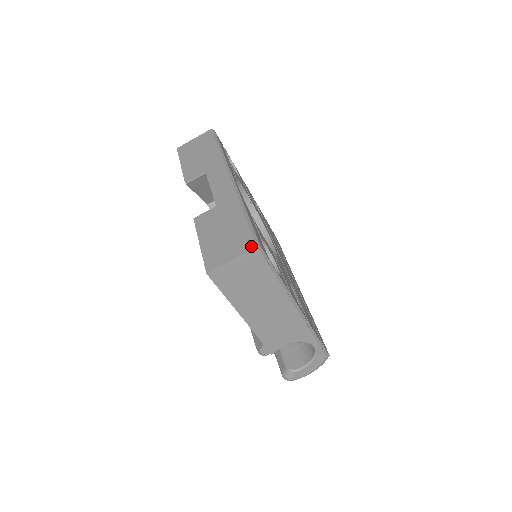
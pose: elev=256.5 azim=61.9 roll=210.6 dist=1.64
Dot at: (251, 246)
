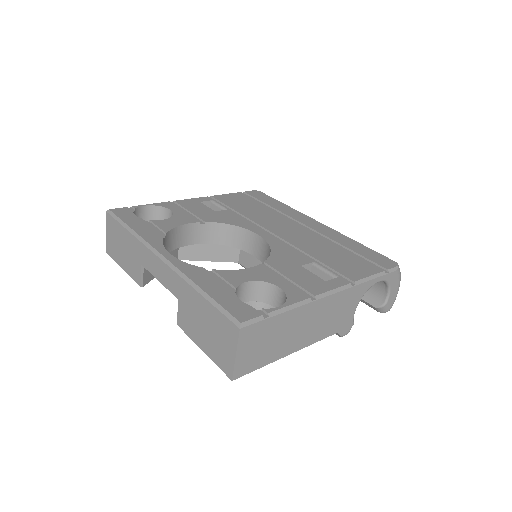
Dot at: (235, 331)
